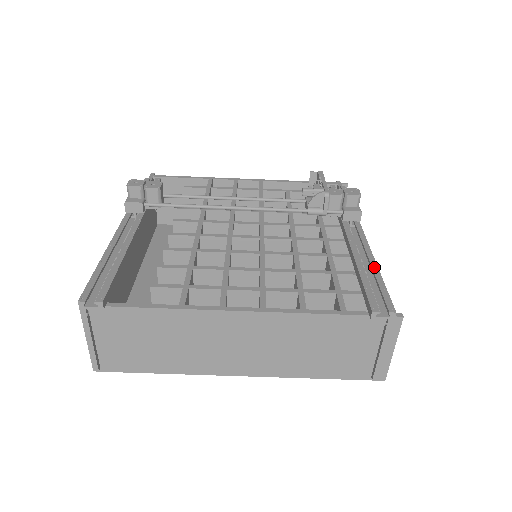
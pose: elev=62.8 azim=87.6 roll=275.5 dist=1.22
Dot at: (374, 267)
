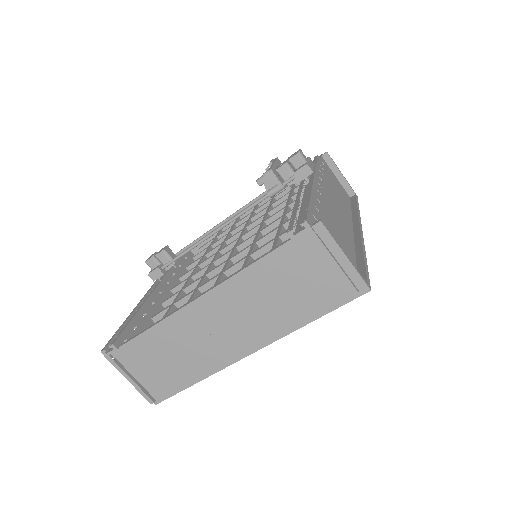
Dot at: (307, 199)
